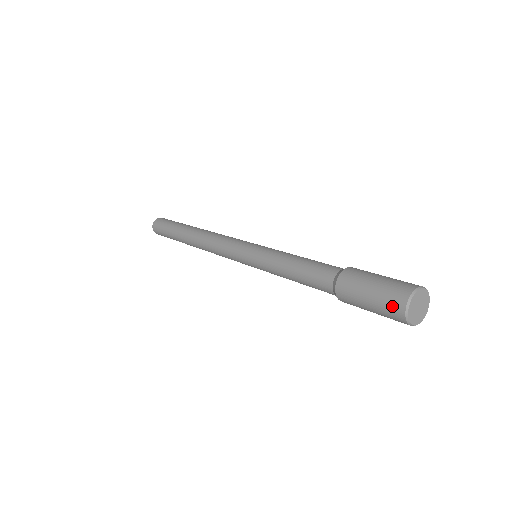
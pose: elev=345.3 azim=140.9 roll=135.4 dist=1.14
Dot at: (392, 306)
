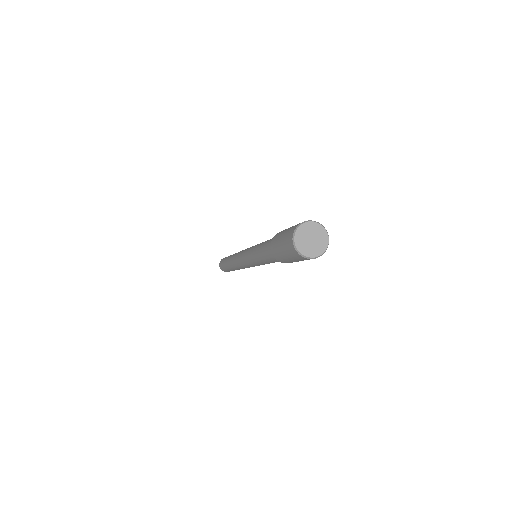
Dot at: (291, 251)
